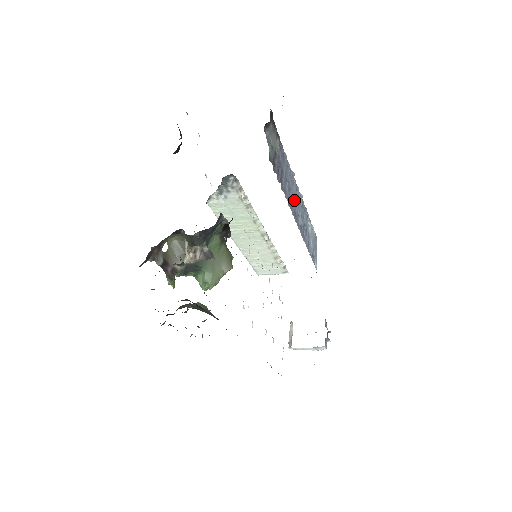
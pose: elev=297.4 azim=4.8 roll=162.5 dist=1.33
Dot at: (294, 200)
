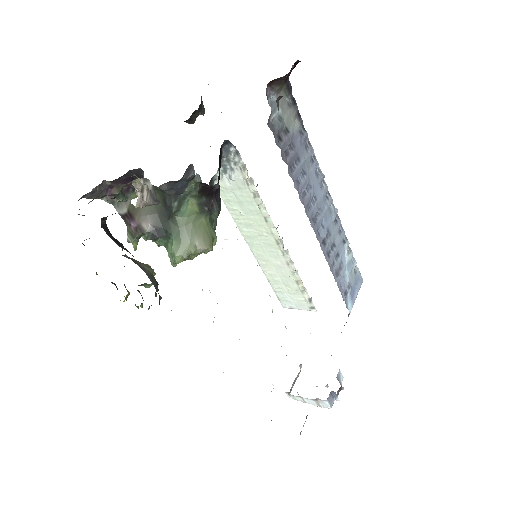
Dot at: (316, 203)
